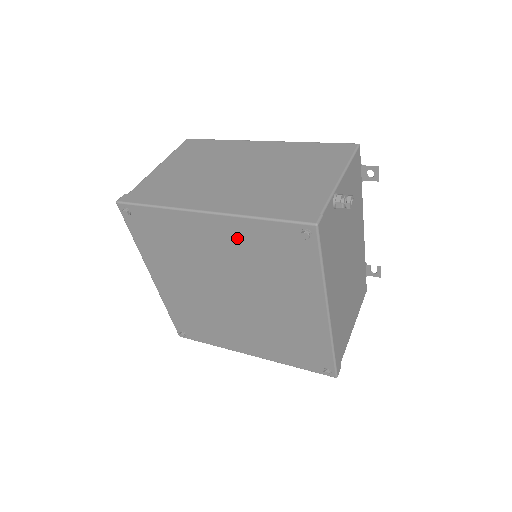
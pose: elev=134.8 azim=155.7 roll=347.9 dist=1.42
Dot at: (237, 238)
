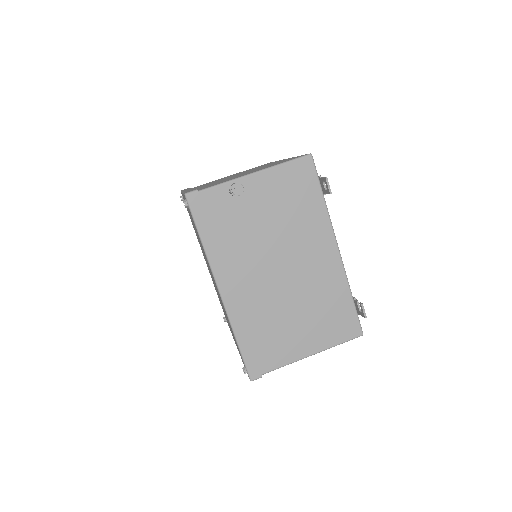
Dot at: occluded
